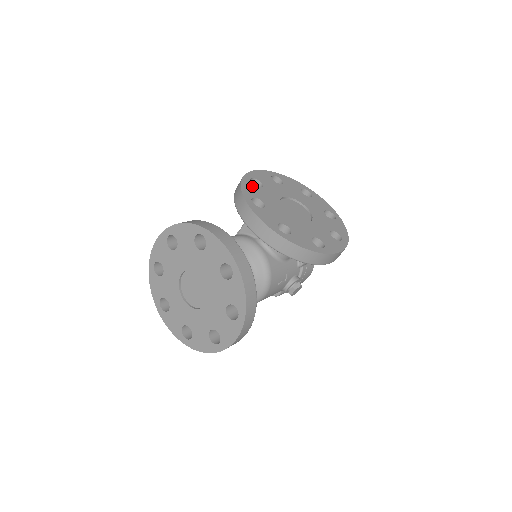
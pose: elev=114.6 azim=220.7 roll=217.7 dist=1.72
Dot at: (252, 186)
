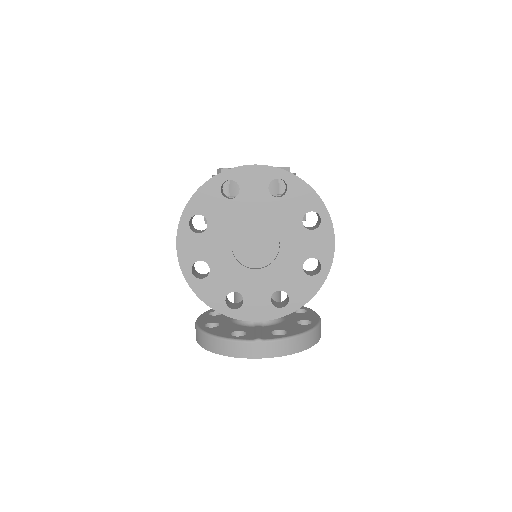
Dot at: (206, 284)
